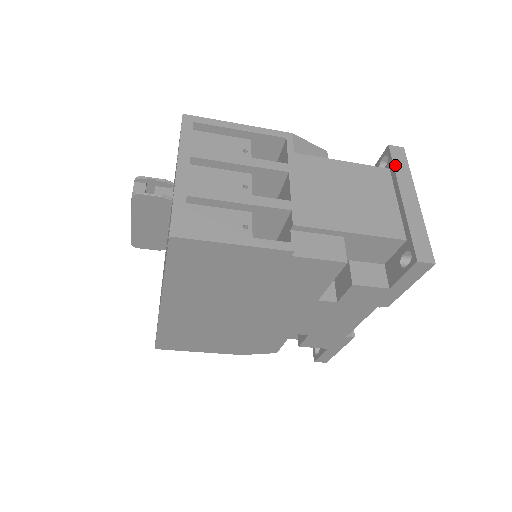
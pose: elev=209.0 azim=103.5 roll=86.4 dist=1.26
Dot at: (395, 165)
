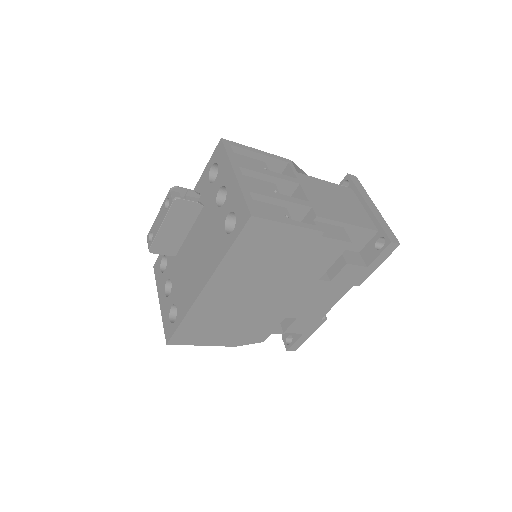
Dot at: (356, 186)
